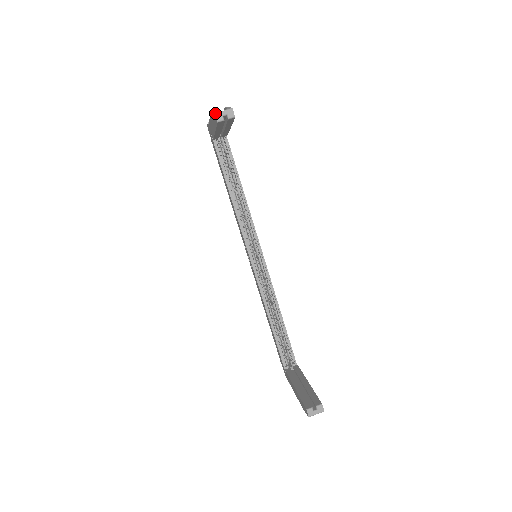
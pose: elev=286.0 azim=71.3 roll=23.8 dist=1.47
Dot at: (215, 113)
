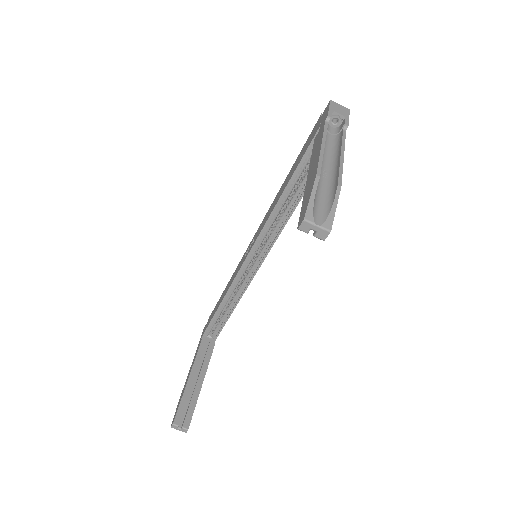
Dot at: (305, 220)
